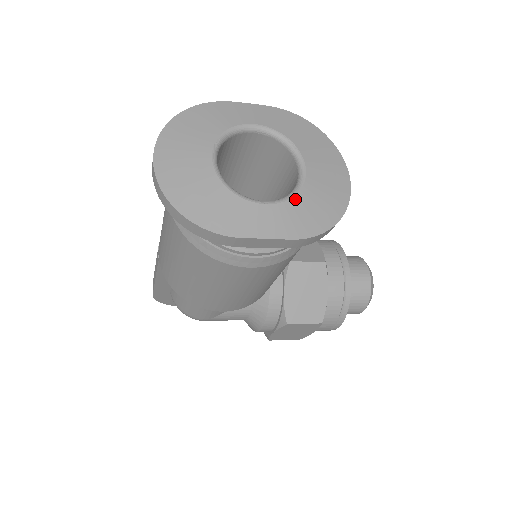
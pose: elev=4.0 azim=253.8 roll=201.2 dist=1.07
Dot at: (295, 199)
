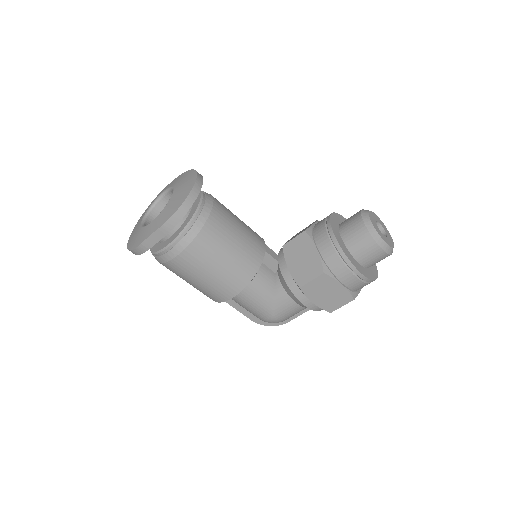
Dot at: (163, 210)
